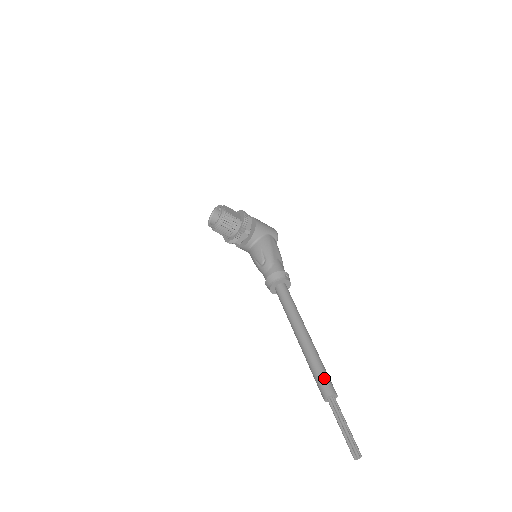
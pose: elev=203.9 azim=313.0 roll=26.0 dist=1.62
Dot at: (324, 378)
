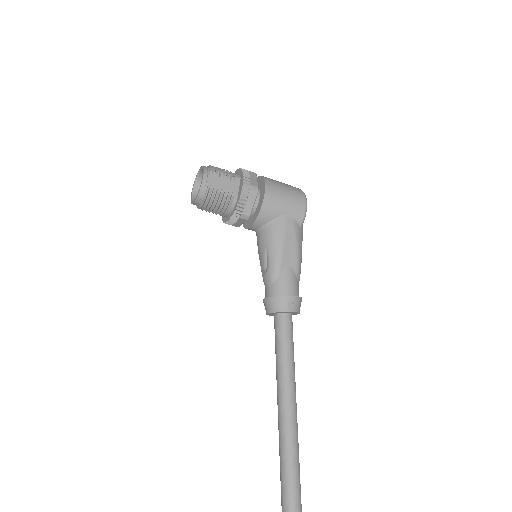
Dot at: (289, 499)
